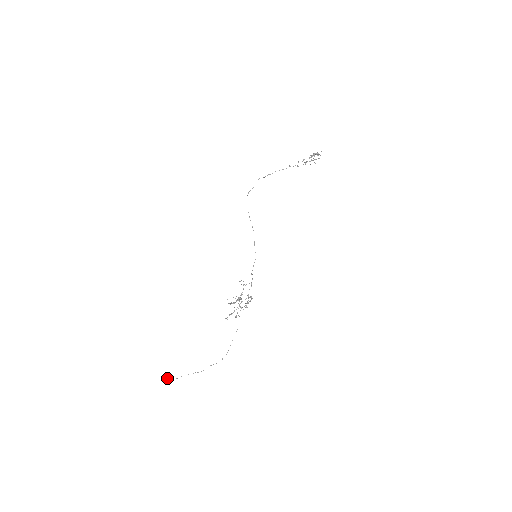
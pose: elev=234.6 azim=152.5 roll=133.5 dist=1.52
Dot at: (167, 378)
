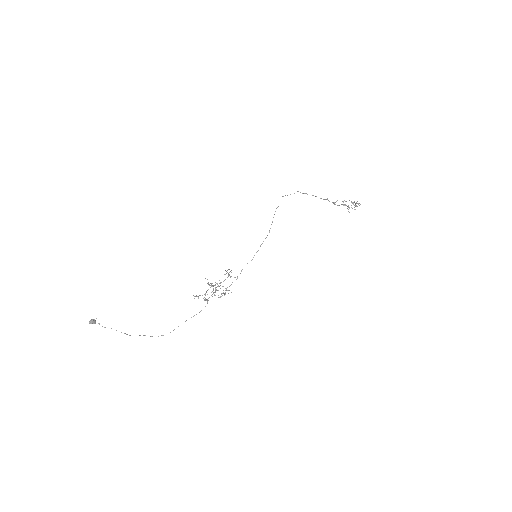
Dot at: (95, 321)
